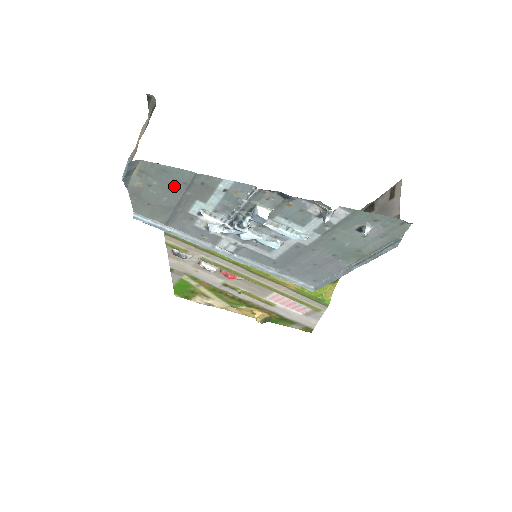
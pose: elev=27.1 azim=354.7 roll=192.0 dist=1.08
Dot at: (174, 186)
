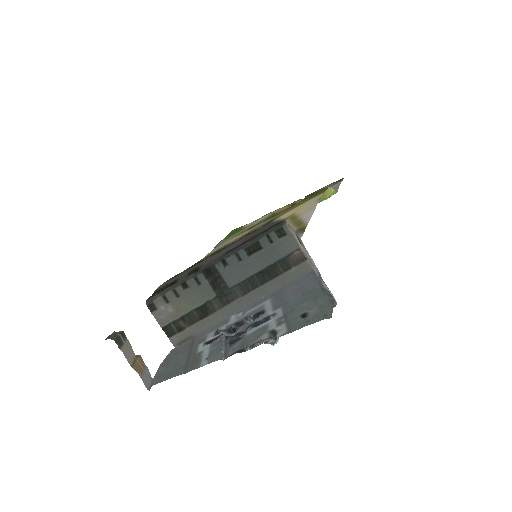
Dot at: (179, 365)
